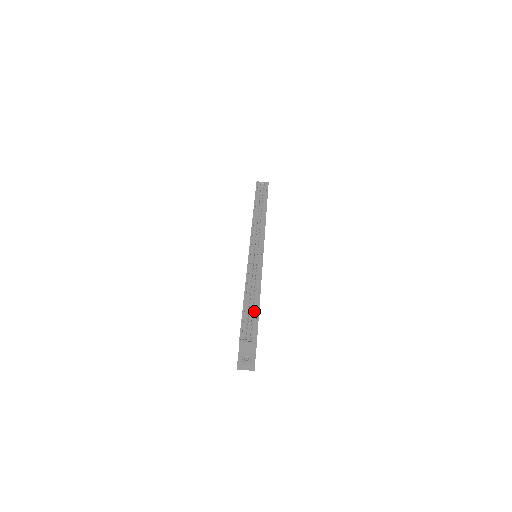
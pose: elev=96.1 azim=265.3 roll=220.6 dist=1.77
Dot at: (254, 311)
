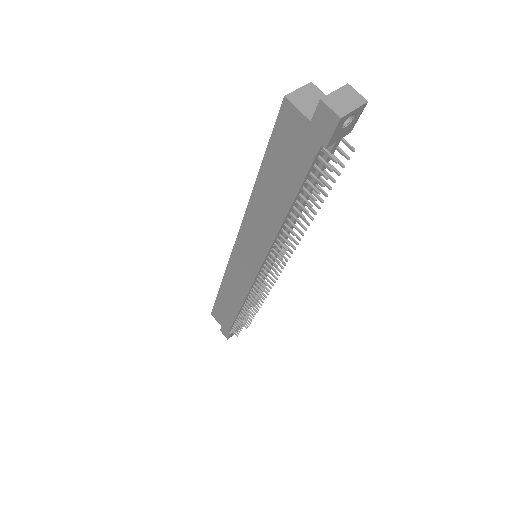
Dot at: occluded
